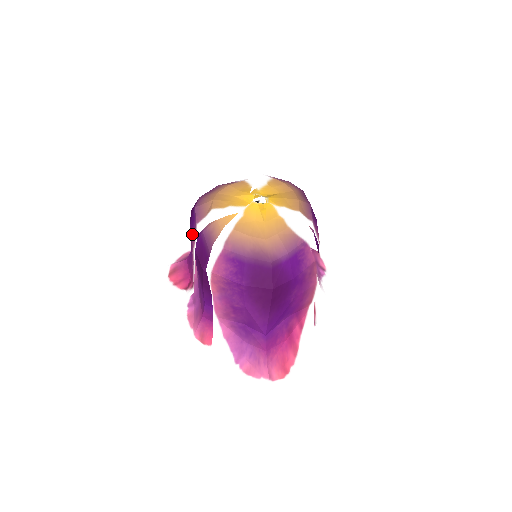
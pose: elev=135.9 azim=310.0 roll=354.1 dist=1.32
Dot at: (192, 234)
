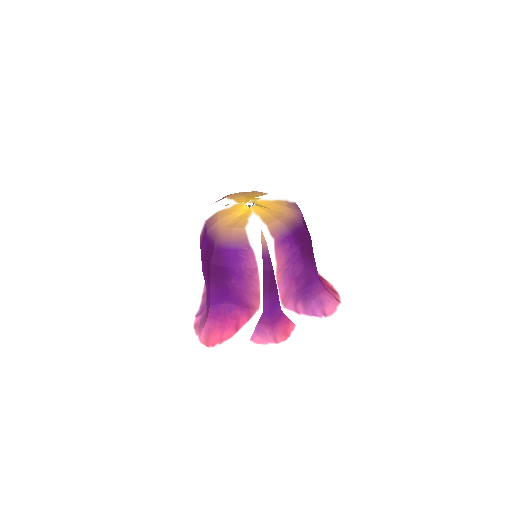
Dot at: occluded
